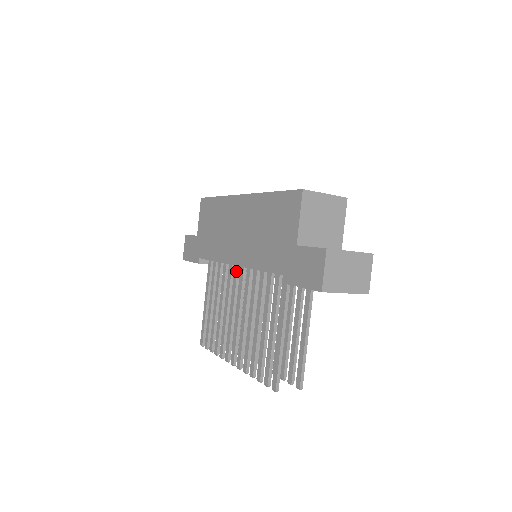
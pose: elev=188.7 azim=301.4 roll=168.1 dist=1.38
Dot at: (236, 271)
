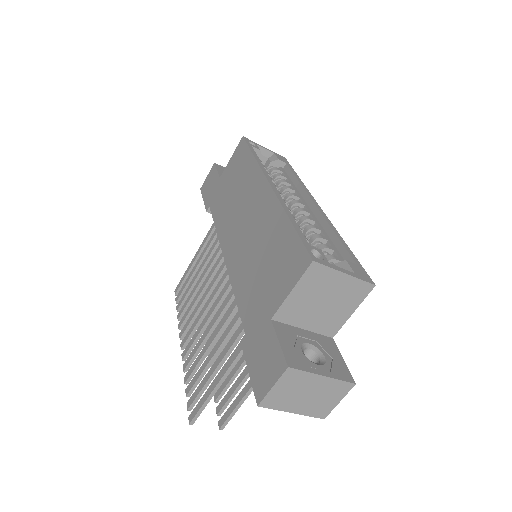
Dot at: occluded
